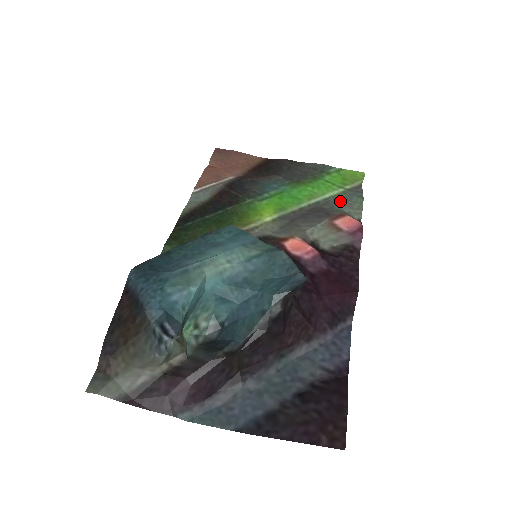
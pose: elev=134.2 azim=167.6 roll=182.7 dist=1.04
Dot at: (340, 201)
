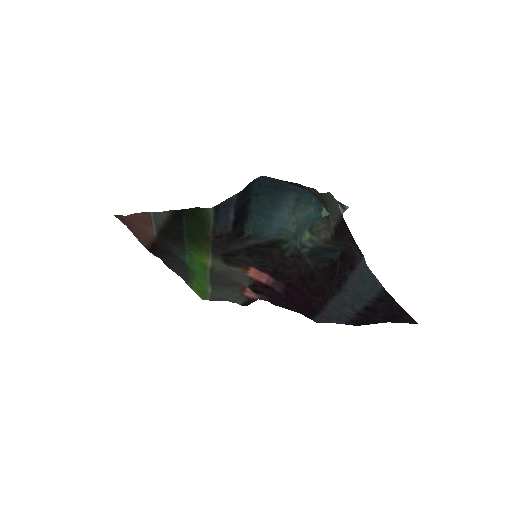
Dot at: (221, 292)
